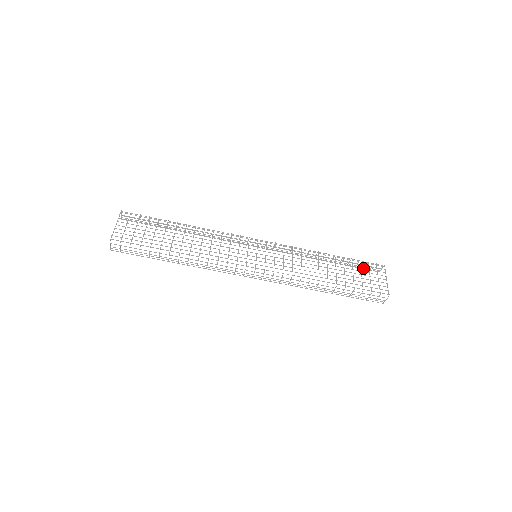
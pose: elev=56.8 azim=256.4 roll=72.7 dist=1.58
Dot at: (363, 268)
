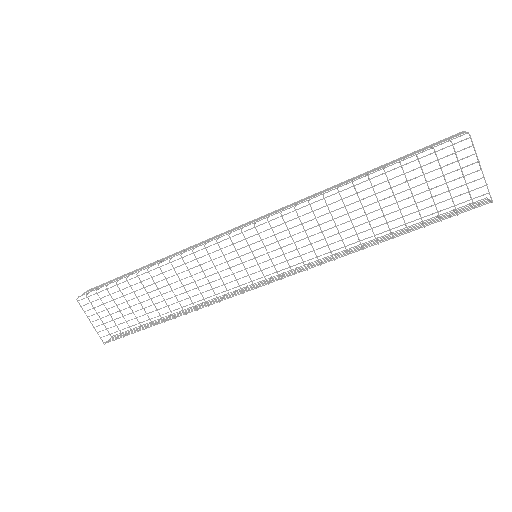
Dot at: occluded
